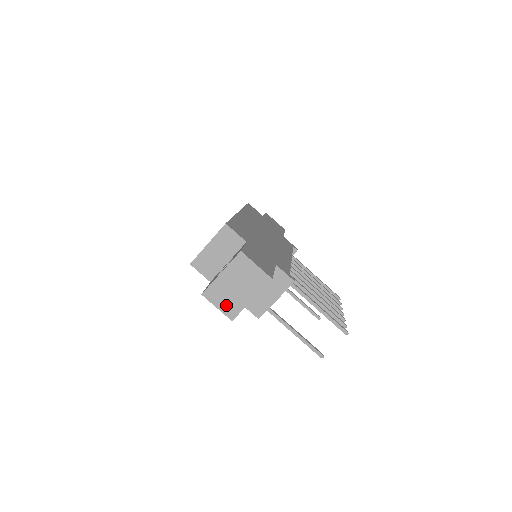
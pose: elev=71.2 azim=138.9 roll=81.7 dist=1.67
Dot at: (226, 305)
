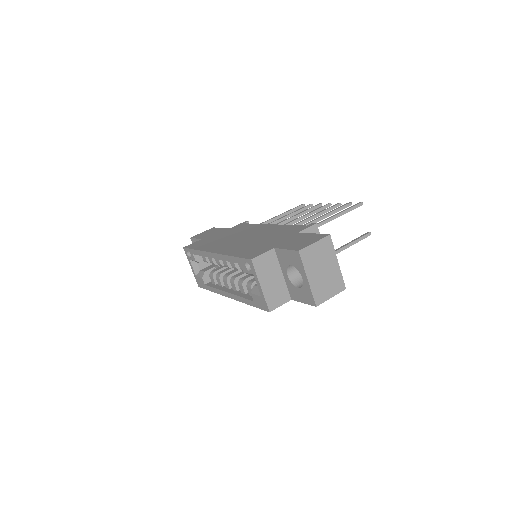
Dot at: (333, 288)
